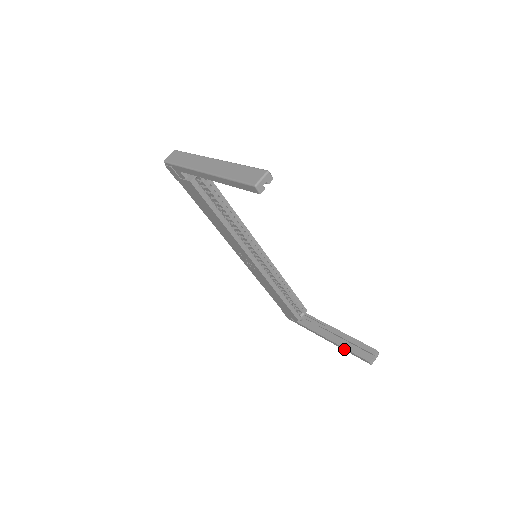
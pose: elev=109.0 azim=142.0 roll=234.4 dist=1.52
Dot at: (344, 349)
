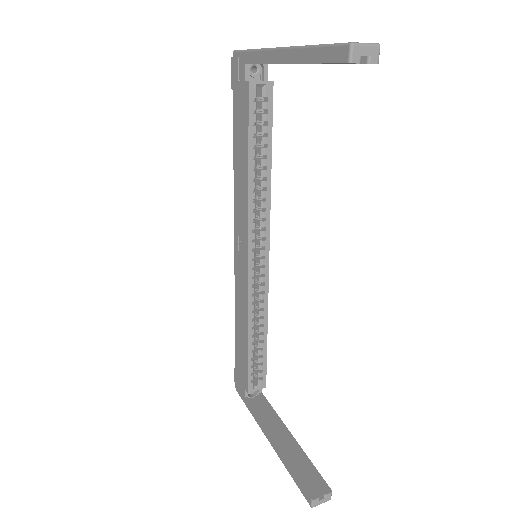
Dot at: (285, 462)
